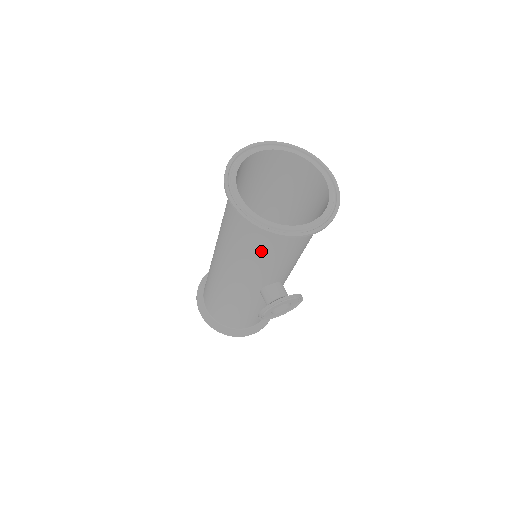
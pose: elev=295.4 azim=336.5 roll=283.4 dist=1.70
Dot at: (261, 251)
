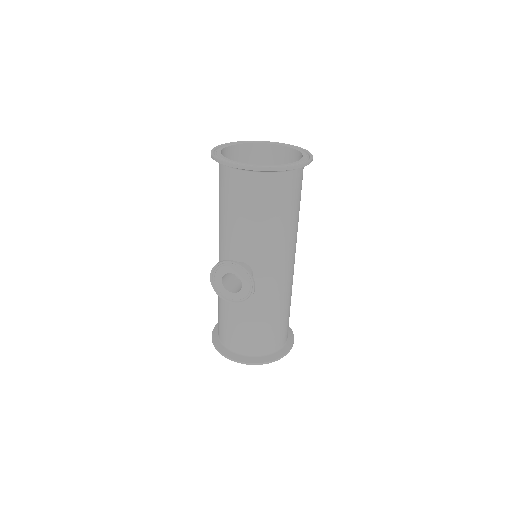
Dot at: (223, 199)
